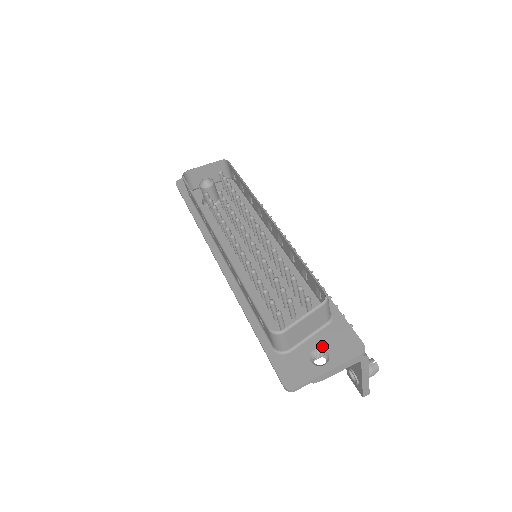
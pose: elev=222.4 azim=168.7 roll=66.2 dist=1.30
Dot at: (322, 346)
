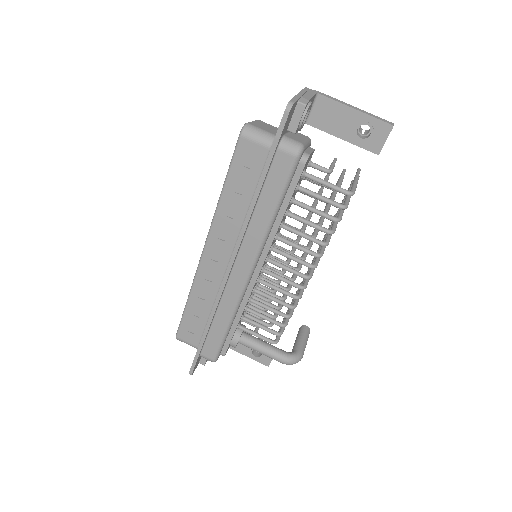
Dot at: occluded
